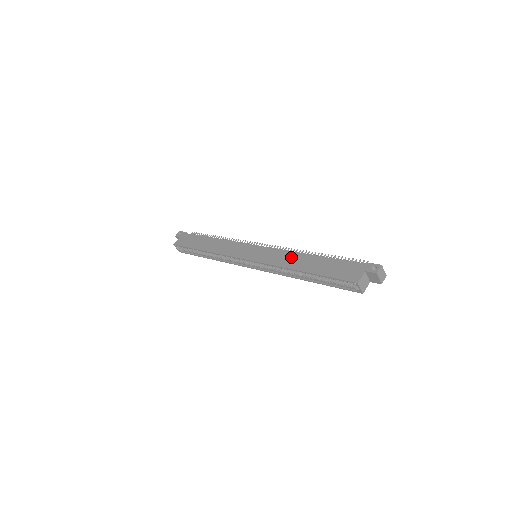
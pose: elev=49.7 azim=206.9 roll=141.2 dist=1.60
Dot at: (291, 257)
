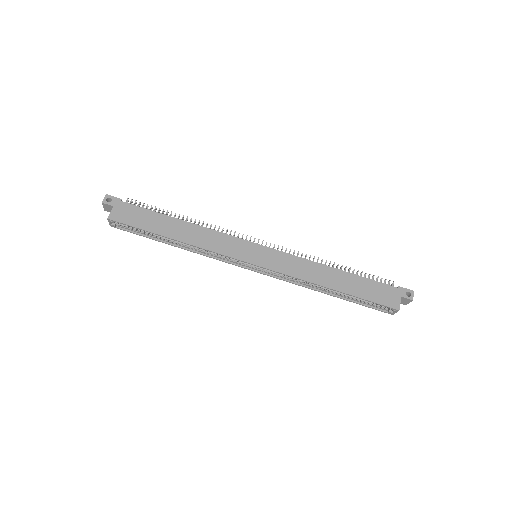
Dot at: (314, 269)
